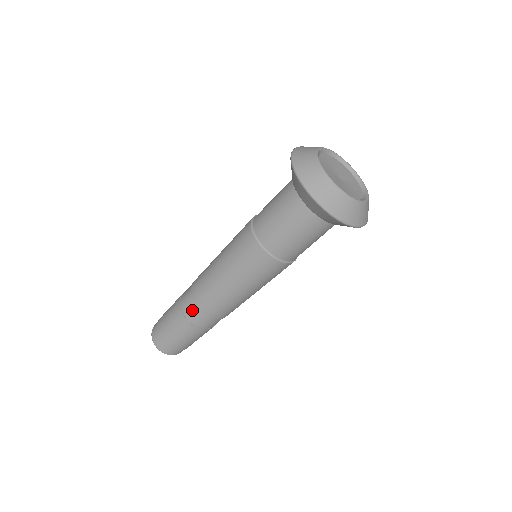
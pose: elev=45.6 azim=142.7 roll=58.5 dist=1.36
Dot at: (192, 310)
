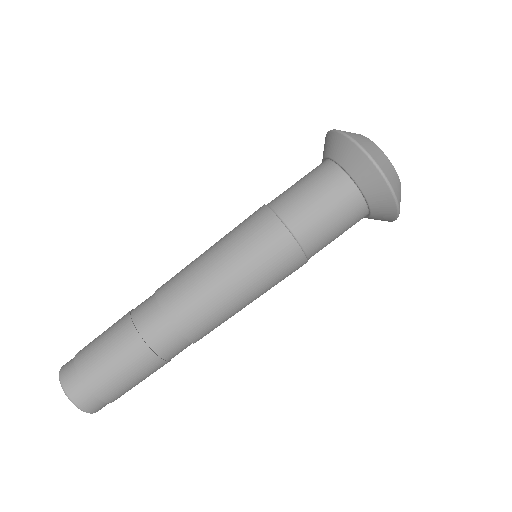
Dot at: (149, 312)
